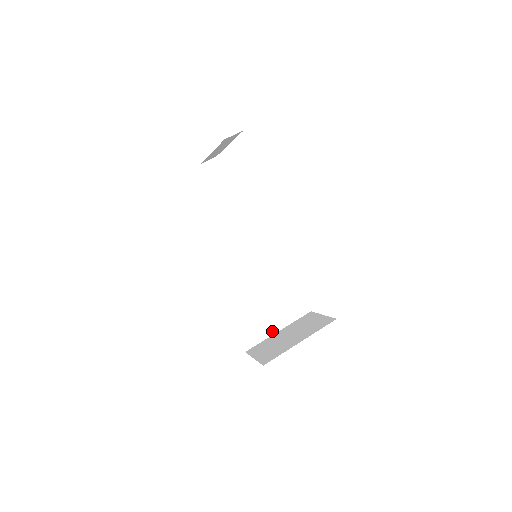
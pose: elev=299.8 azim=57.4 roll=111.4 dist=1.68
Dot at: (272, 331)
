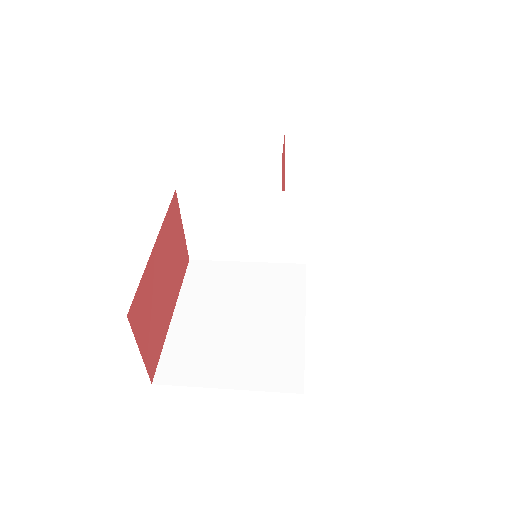
Dot at: (216, 382)
